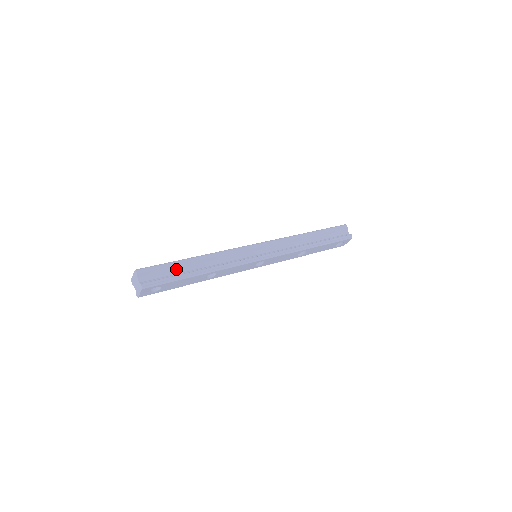
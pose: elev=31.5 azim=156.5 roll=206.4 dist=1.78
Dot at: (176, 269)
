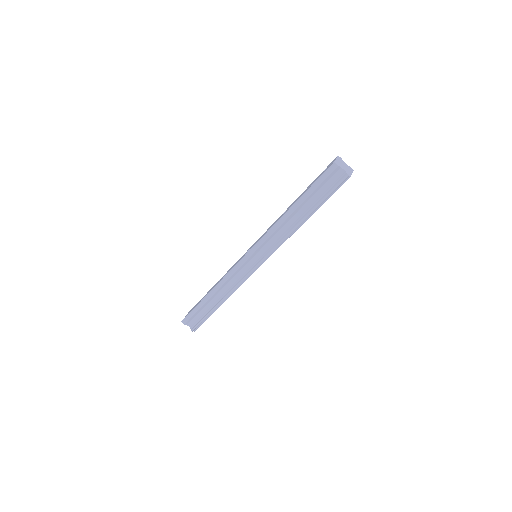
Dot at: (203, 308)
